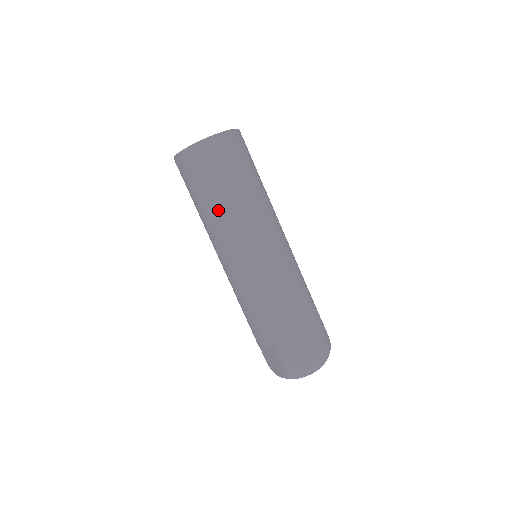
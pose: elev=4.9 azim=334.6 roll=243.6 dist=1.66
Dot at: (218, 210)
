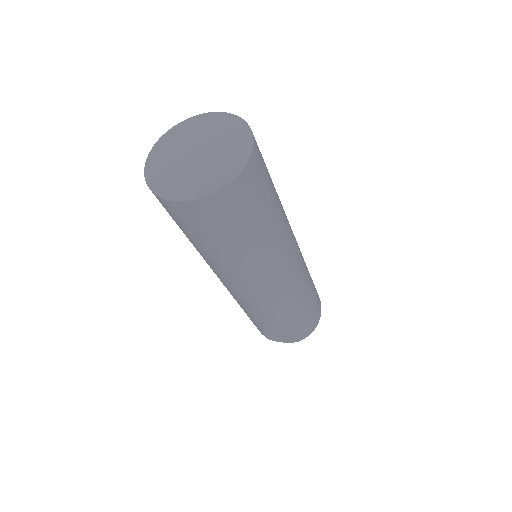
Dot at: (258, 246)
